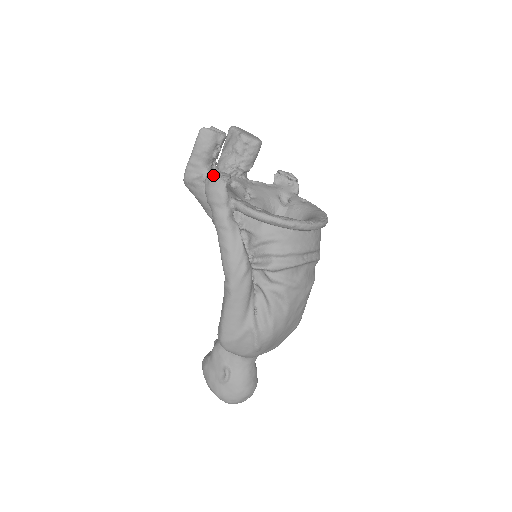
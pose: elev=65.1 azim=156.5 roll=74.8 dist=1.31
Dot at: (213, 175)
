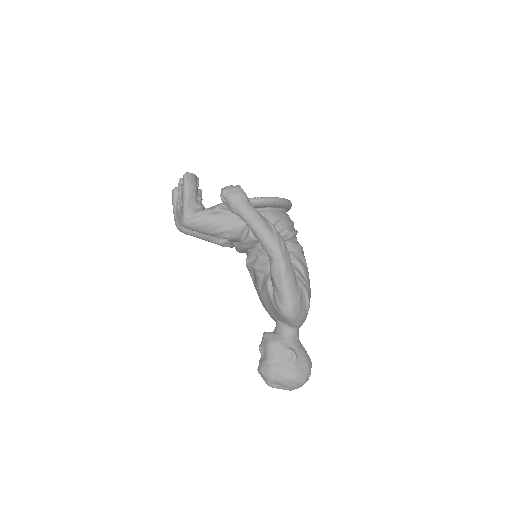
Dot at: (228, 187)
